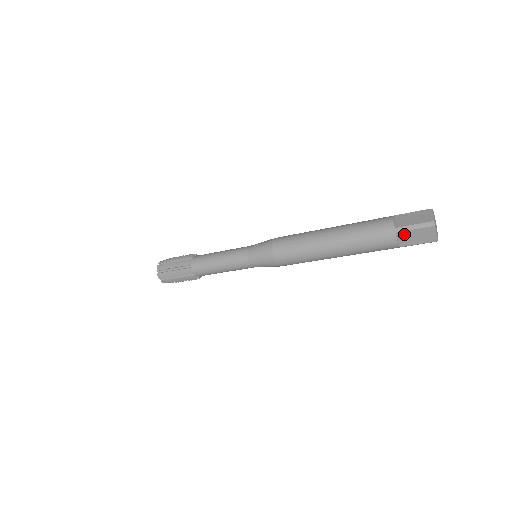
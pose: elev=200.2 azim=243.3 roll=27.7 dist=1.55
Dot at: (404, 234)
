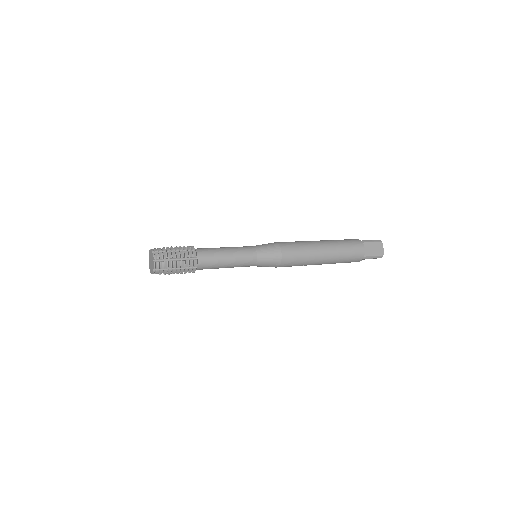
Dot at: occluded
